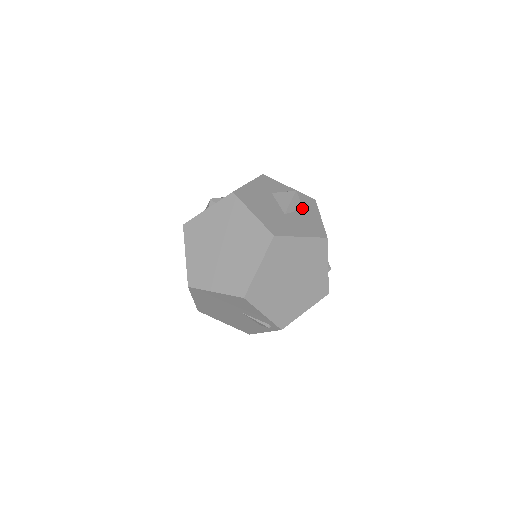
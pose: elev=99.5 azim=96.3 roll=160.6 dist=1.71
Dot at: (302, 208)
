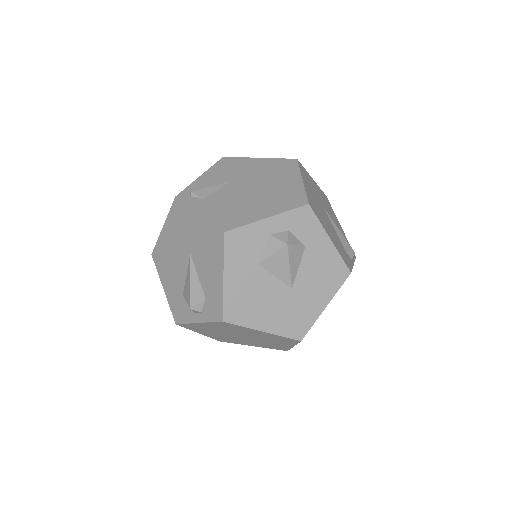
Dot at: (303, 249)
